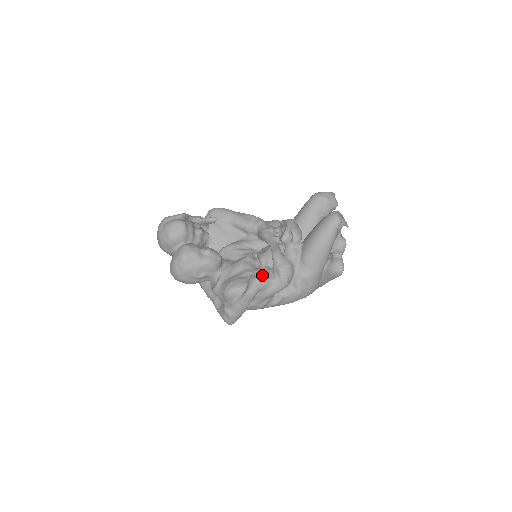
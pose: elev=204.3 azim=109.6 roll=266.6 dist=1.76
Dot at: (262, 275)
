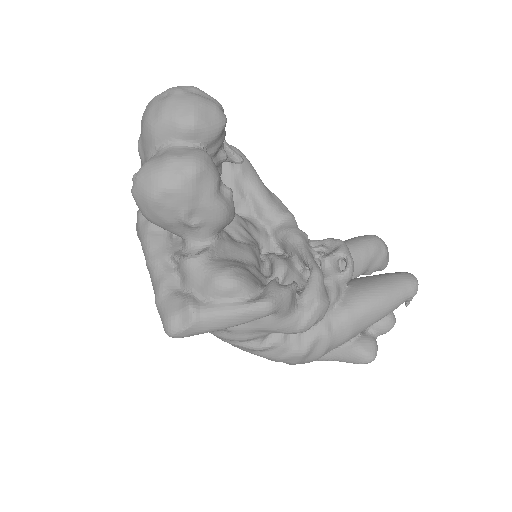
Dot at: (293, 291)
